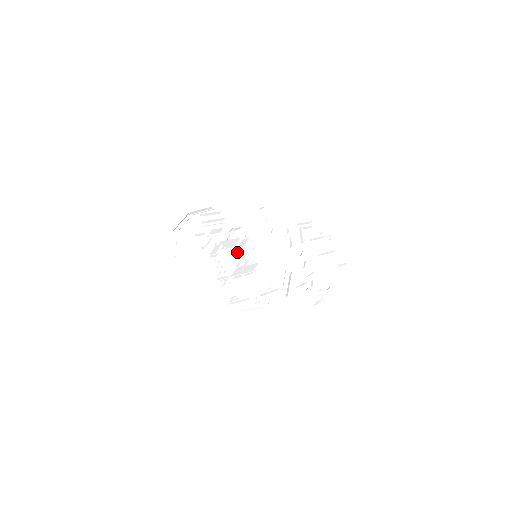
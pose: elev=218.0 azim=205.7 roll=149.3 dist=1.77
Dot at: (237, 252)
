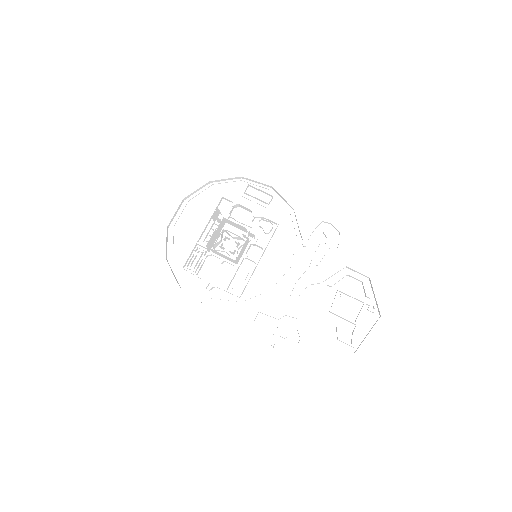
Dot at: (238, 238)
